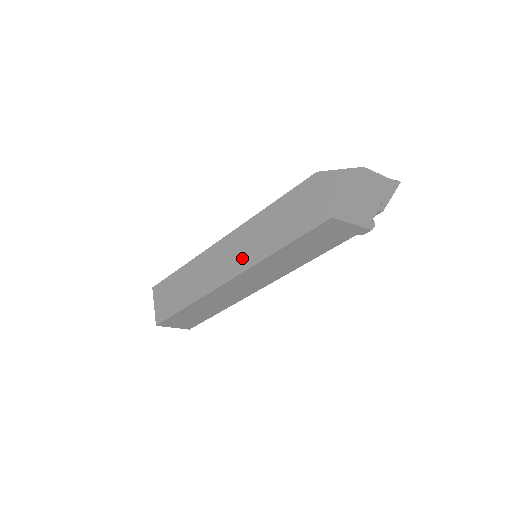
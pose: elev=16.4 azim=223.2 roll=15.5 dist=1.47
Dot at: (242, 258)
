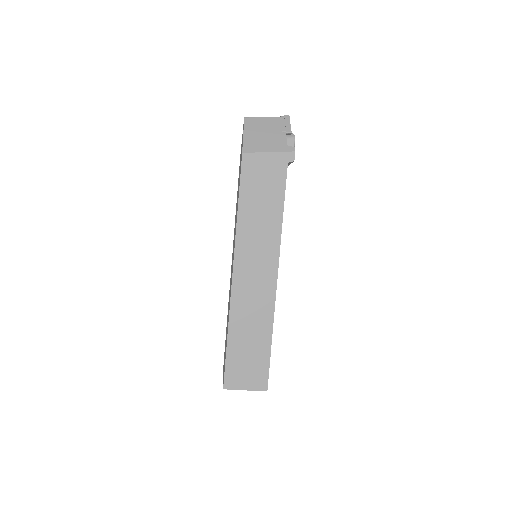
Dot at: (233, 252)
